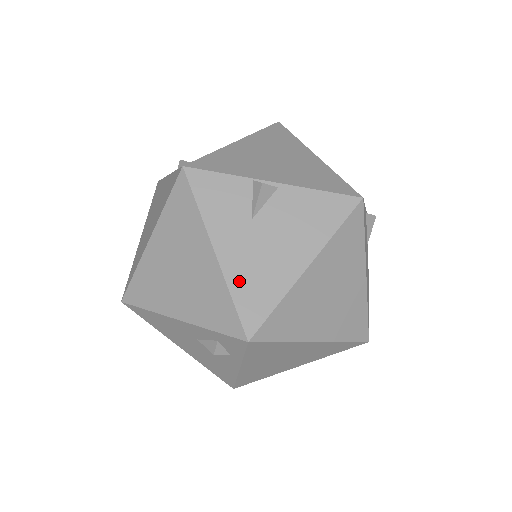
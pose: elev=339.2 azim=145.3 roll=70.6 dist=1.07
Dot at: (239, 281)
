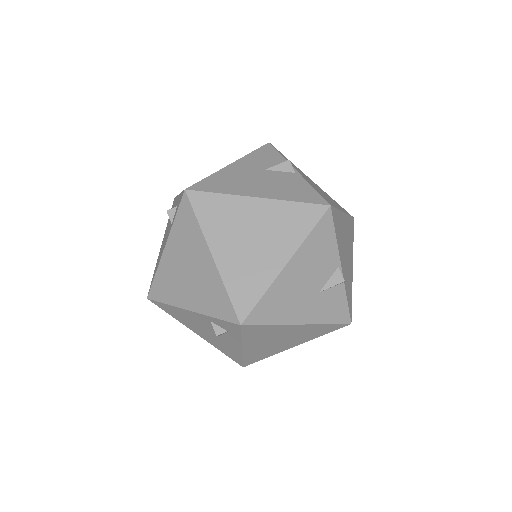
Dot at: (221, 176)
